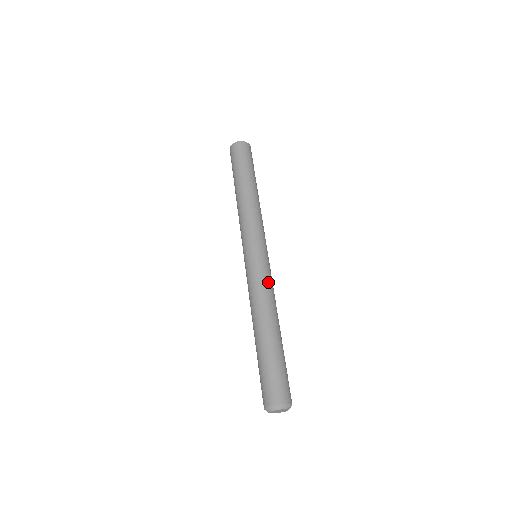
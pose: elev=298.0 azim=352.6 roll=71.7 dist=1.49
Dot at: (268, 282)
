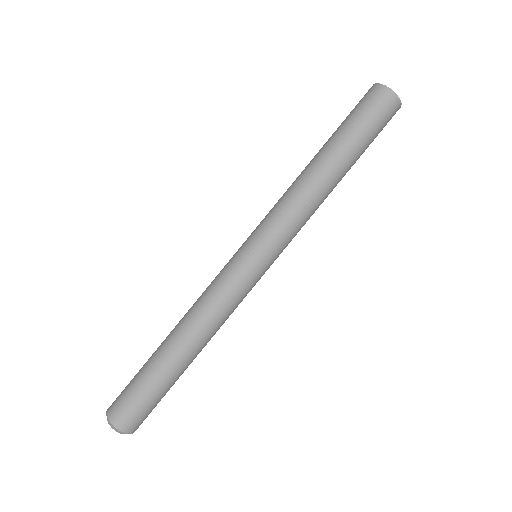
Dot at: occluded
